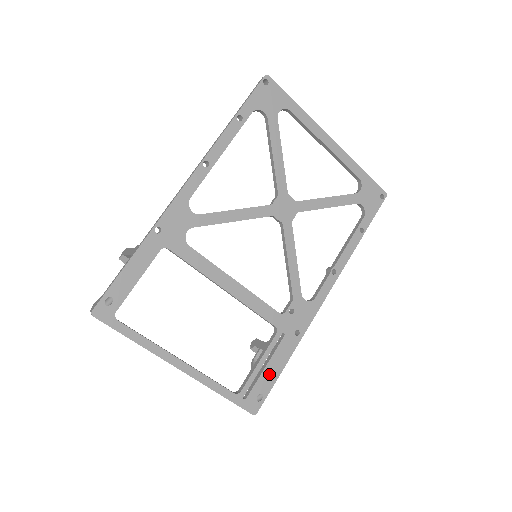
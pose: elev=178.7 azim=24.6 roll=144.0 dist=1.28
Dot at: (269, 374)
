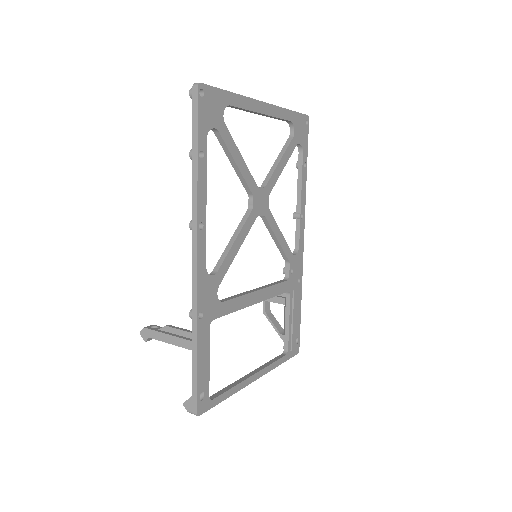
Dot at: (296, 323)
